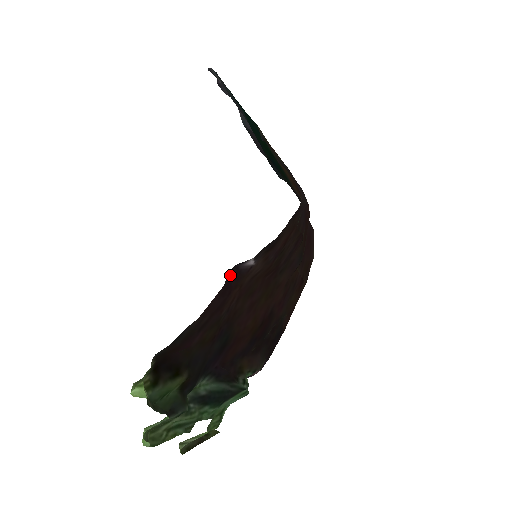
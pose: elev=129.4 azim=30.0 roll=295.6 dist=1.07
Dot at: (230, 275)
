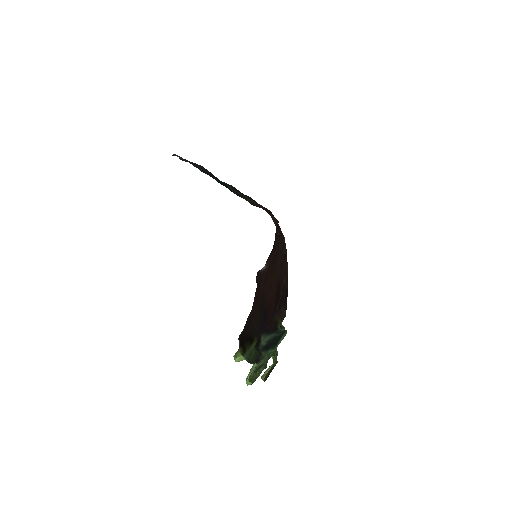
Dot at: (257, 279)
